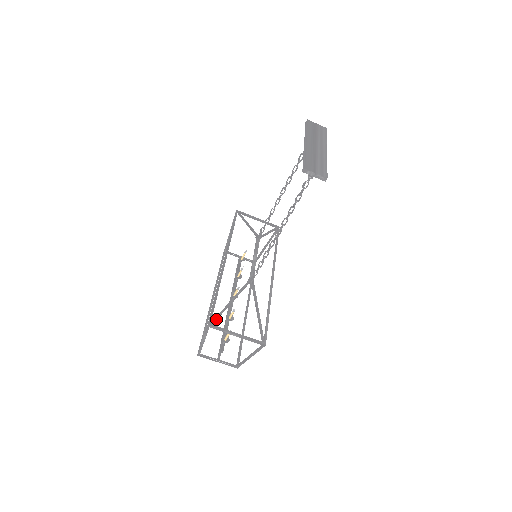
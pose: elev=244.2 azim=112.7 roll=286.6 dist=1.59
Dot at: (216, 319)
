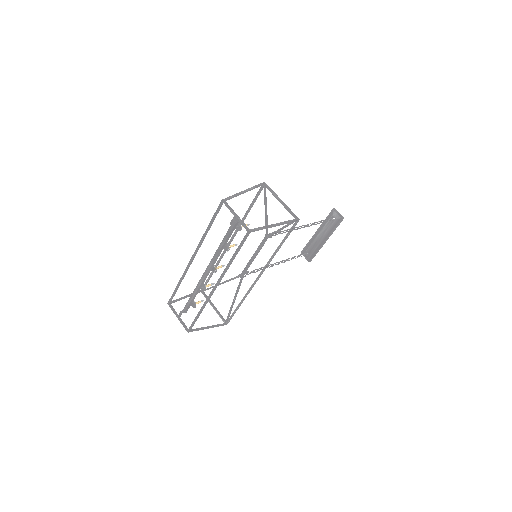
Dot at: occluded
